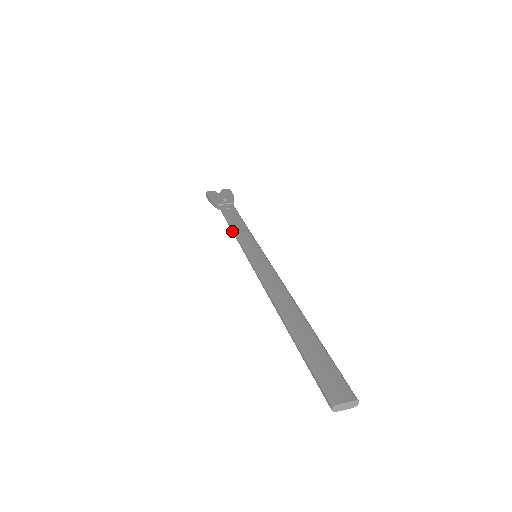
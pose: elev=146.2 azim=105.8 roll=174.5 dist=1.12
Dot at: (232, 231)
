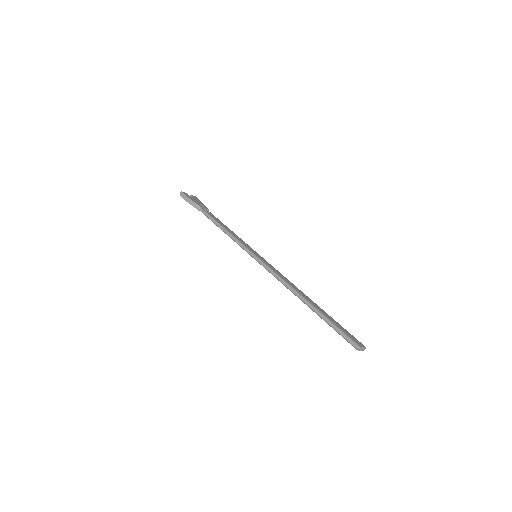
Dot at: (226, 232)
